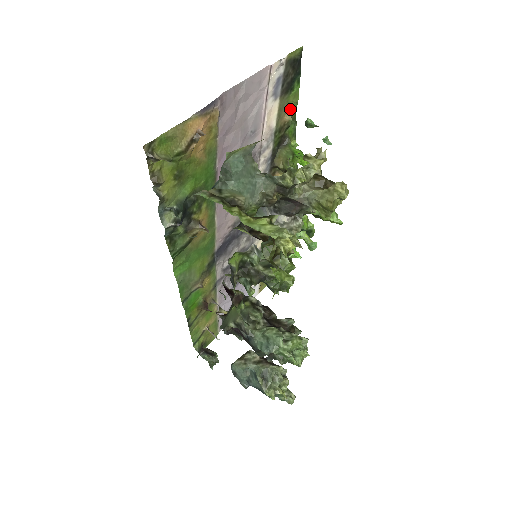
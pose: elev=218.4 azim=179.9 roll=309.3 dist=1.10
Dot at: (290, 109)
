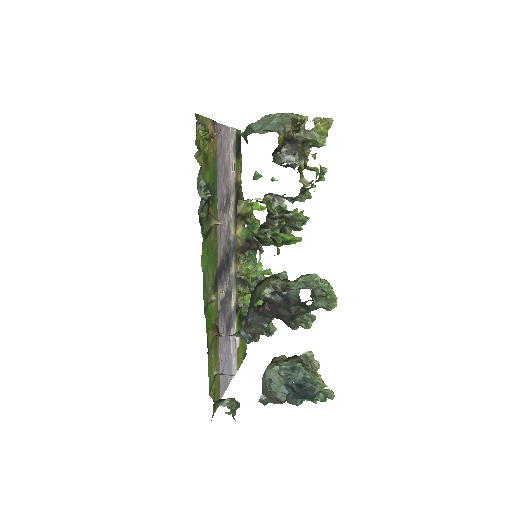
Dot at: (239, 173)
